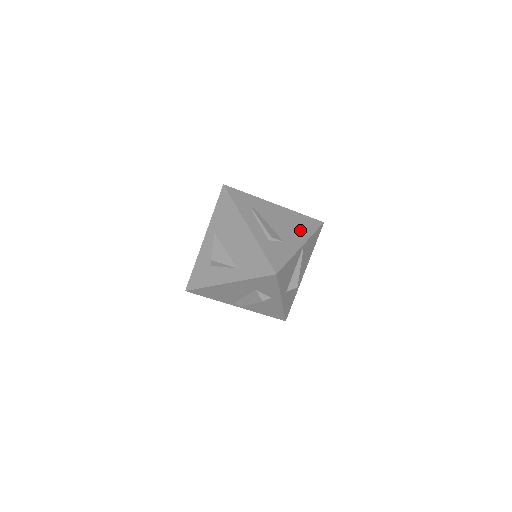
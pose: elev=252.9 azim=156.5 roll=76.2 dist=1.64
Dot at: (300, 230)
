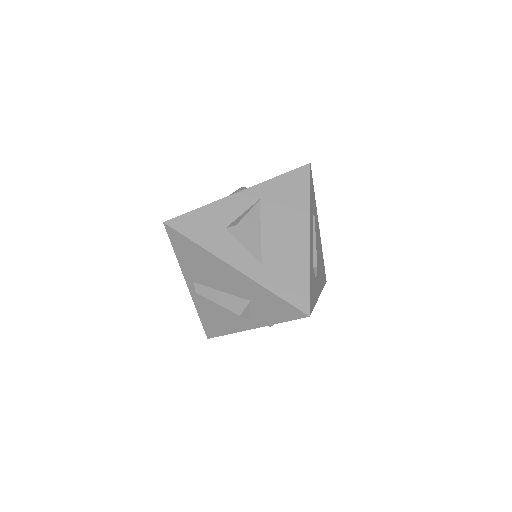
Dot at: (321, 276)
